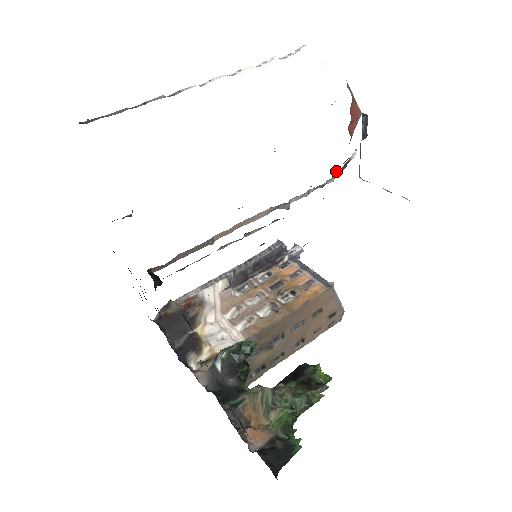
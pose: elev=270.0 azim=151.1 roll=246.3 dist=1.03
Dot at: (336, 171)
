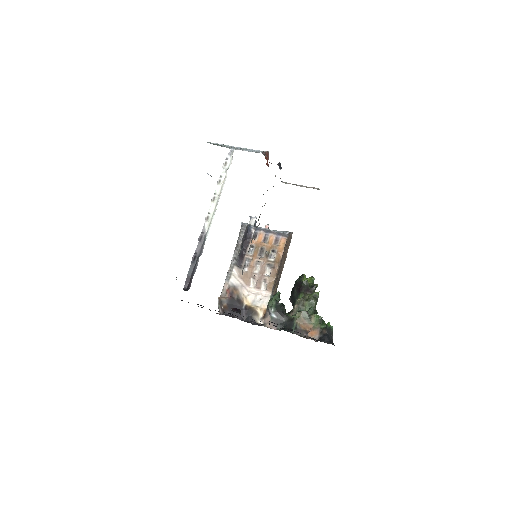
Dot at: occluded
